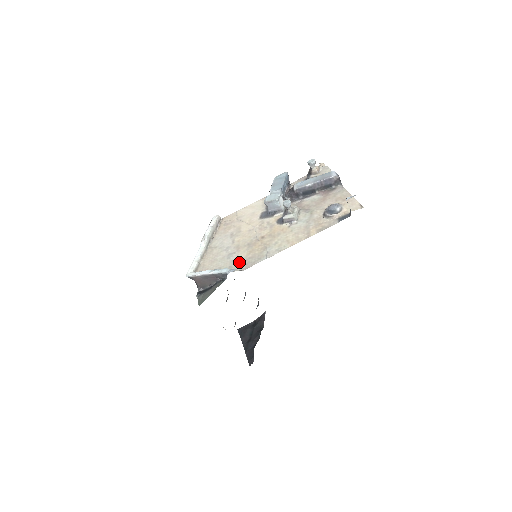
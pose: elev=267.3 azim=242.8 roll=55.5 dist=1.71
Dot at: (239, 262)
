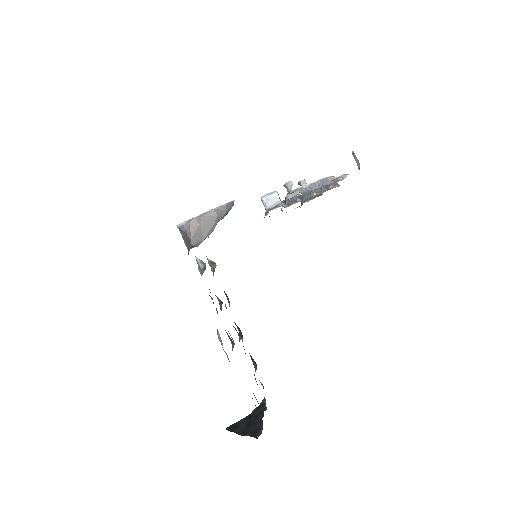
Dot at: occluded
